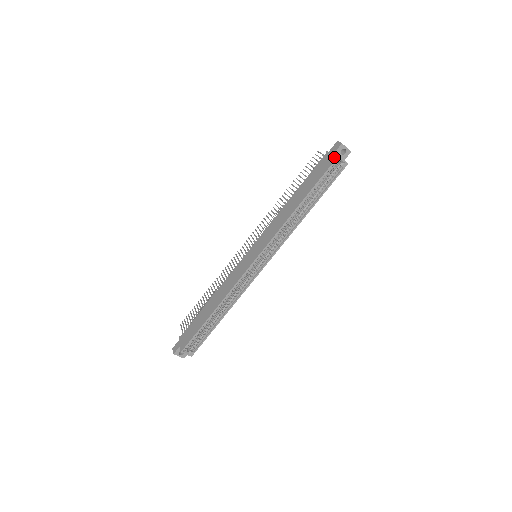
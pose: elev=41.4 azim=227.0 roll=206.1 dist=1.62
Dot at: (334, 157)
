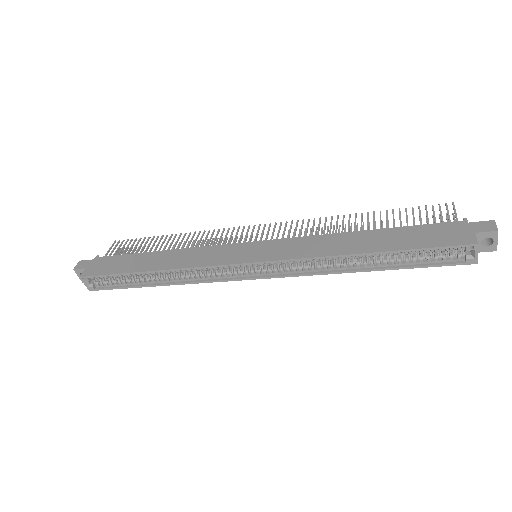
Dot at: (469, 239)
